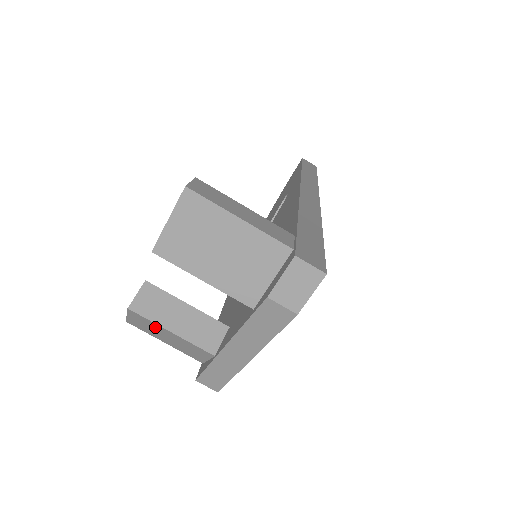
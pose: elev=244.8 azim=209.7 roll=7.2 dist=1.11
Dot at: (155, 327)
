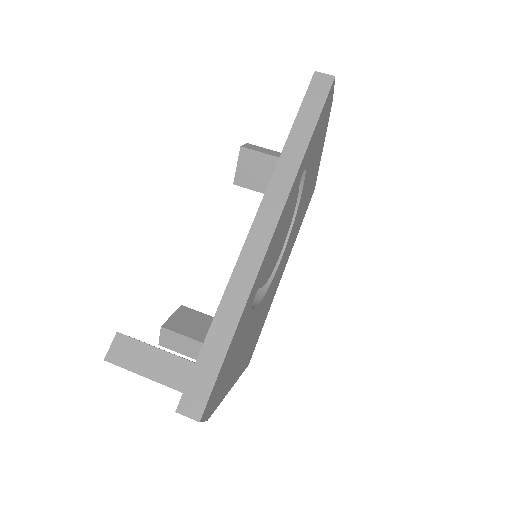
Dot at: occluded
